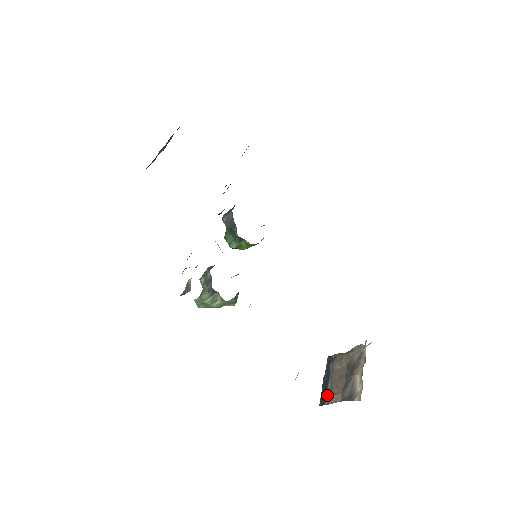
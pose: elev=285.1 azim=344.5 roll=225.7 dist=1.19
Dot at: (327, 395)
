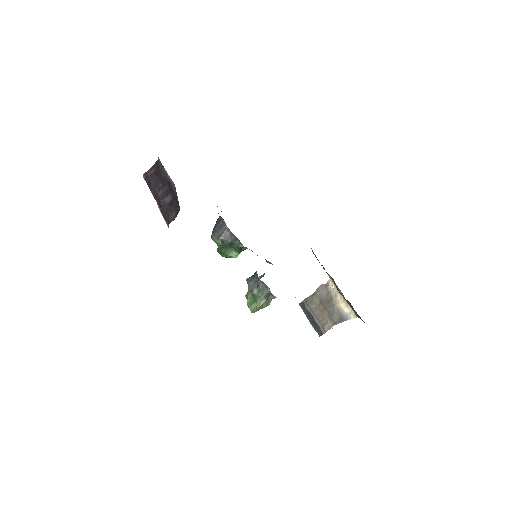
Dot at: (320, 327)
